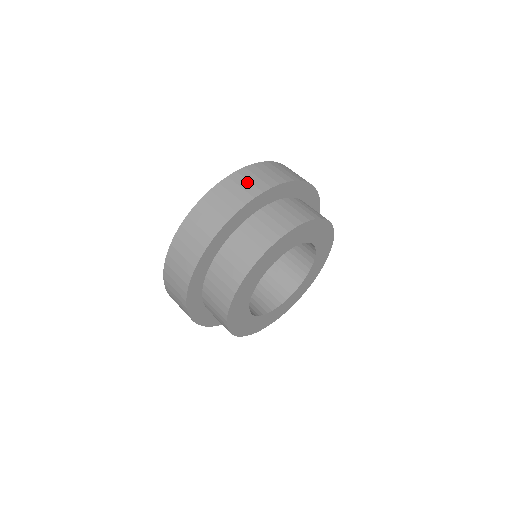
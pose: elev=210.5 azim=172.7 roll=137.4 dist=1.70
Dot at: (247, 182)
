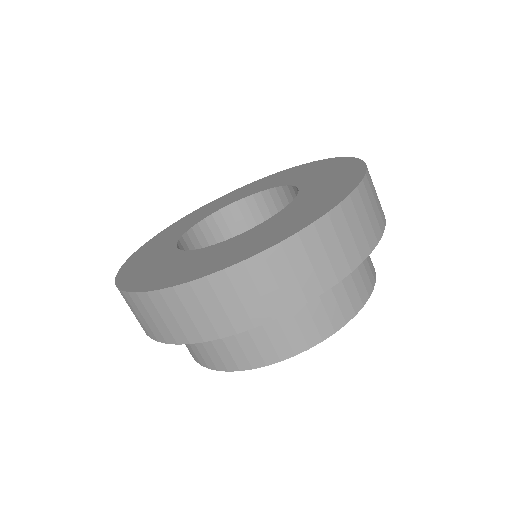
Dot at: (349, 234)
